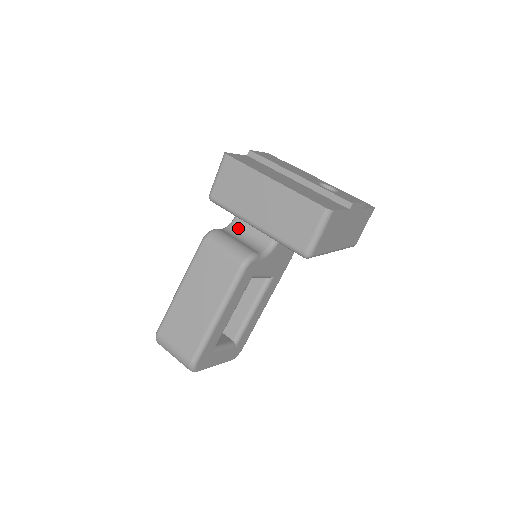
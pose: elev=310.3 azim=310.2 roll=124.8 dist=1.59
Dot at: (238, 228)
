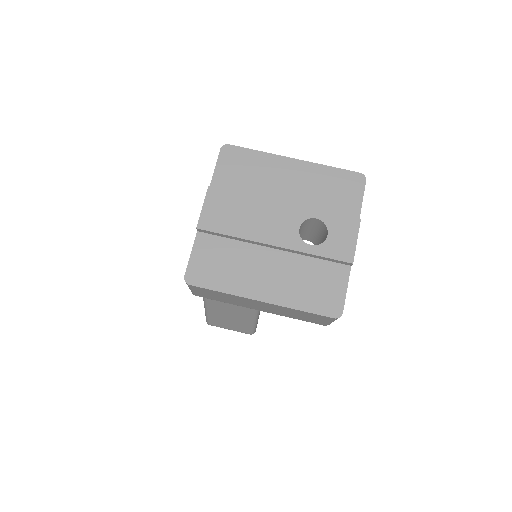
Dot at: occluded
